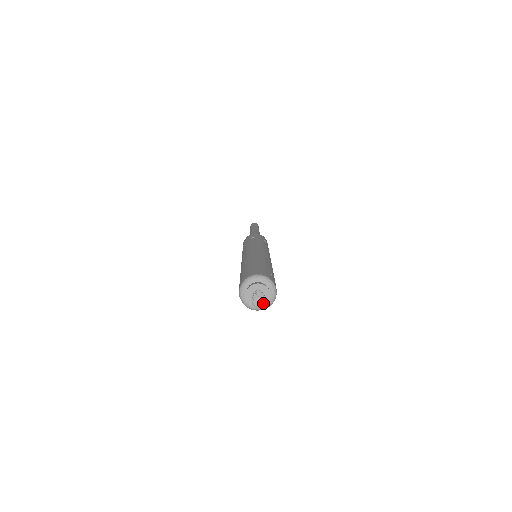
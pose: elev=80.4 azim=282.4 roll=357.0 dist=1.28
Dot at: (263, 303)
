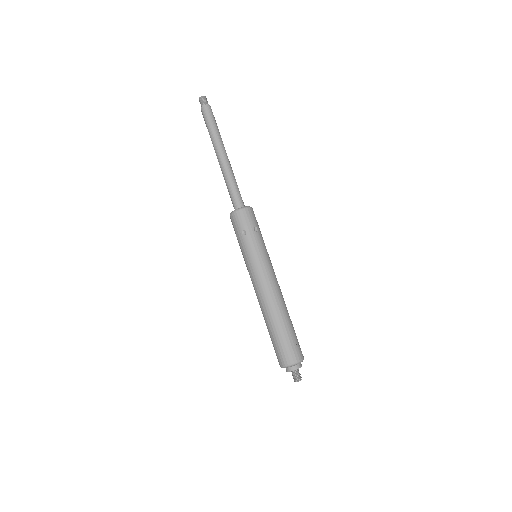
Dot at: occluded
